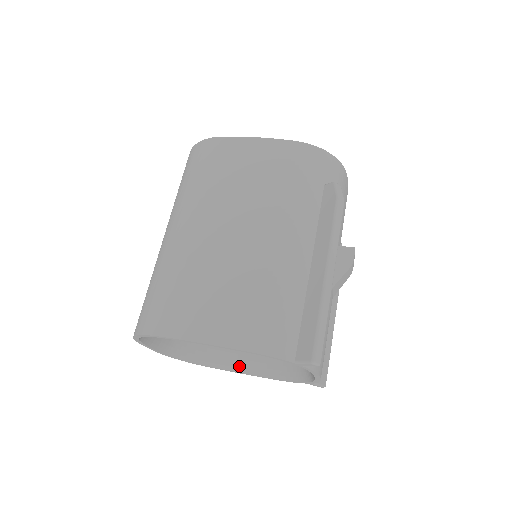
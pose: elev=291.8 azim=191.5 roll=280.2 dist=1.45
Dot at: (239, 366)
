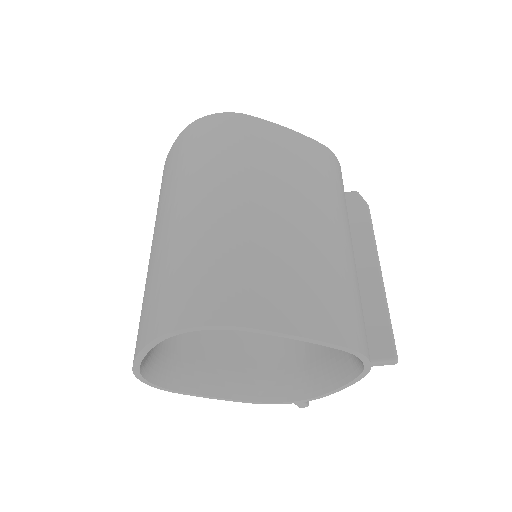
Dot at: (213, 389)
